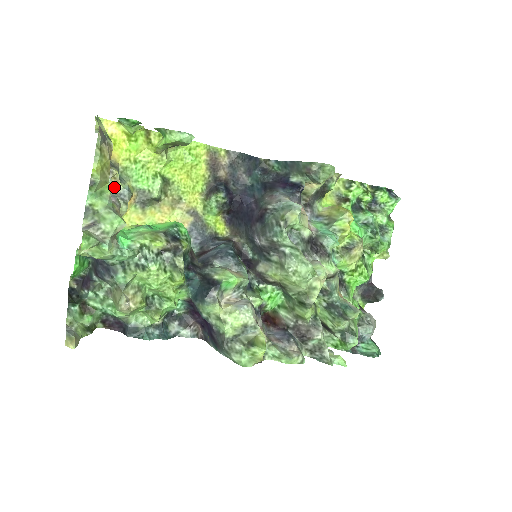
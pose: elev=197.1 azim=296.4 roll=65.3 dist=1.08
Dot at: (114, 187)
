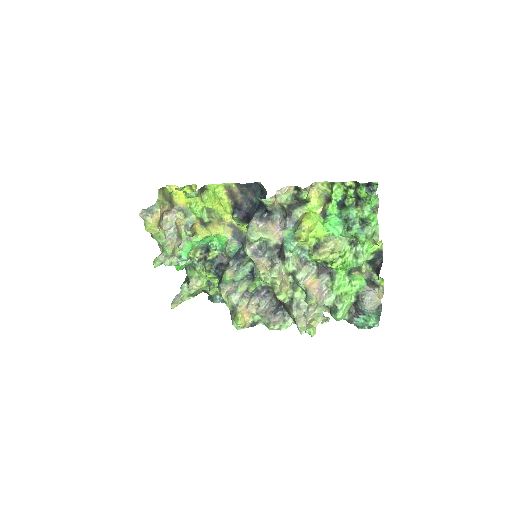
Dot at: (173, 228)
